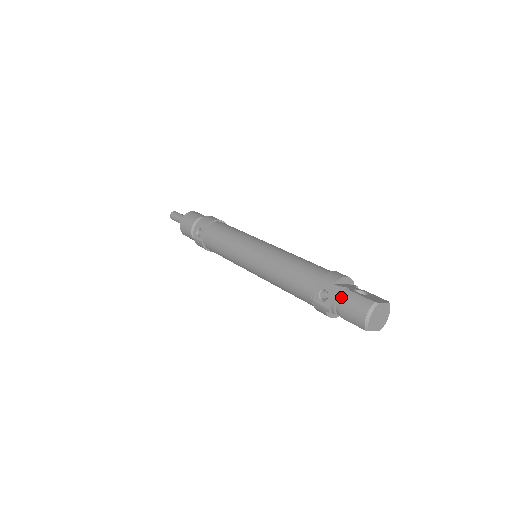
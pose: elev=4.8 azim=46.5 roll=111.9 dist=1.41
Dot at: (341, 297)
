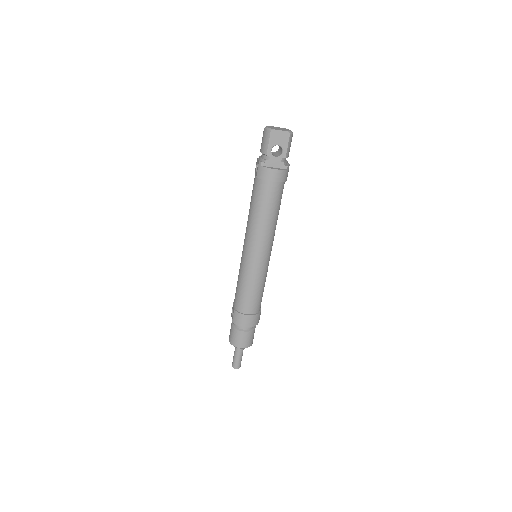
Dot at: occluded
